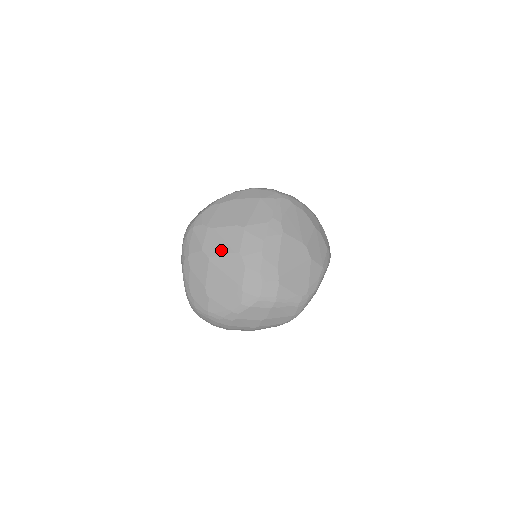
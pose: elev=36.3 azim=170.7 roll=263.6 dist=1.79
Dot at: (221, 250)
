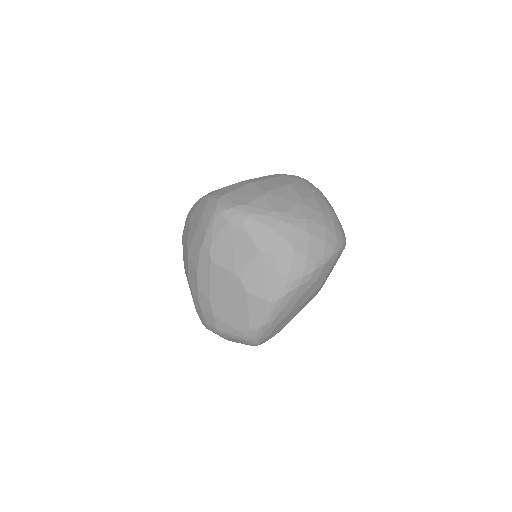
Dot at: (185, 268)
